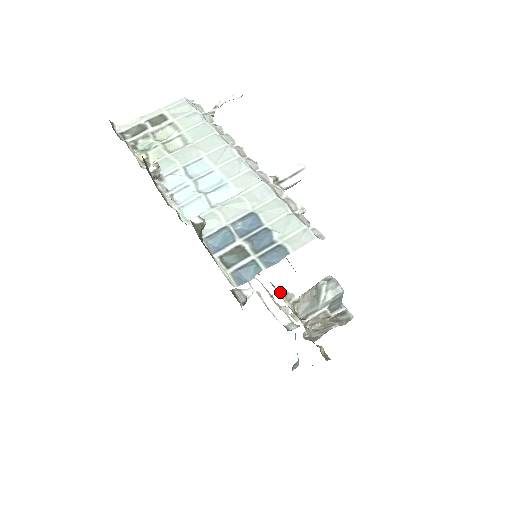
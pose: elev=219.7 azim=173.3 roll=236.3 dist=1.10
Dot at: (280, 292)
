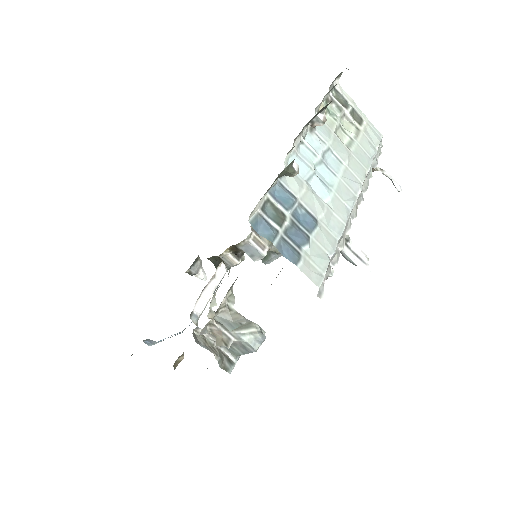
Dot at: (232, 289)
